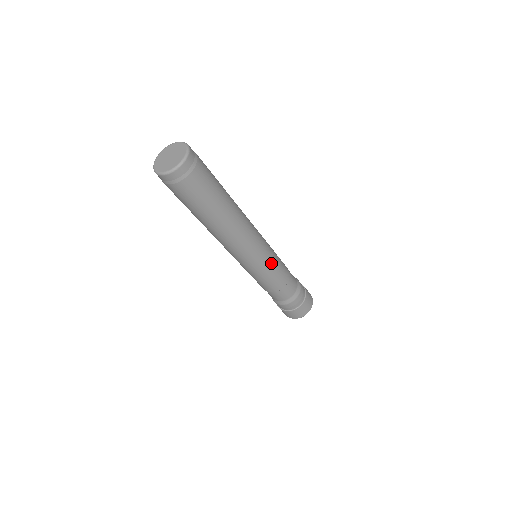
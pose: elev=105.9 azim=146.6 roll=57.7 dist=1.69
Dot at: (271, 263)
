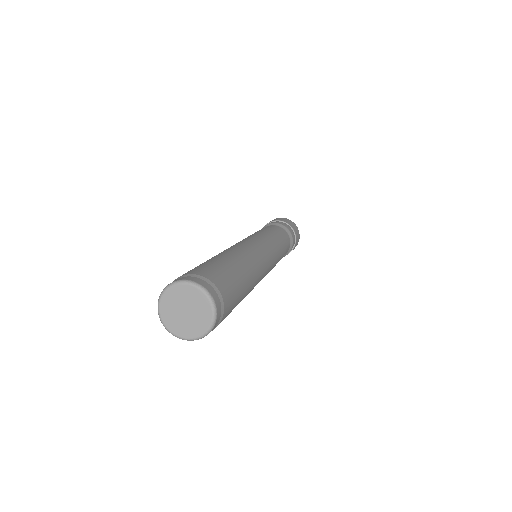
Dot at: (277, 252)
